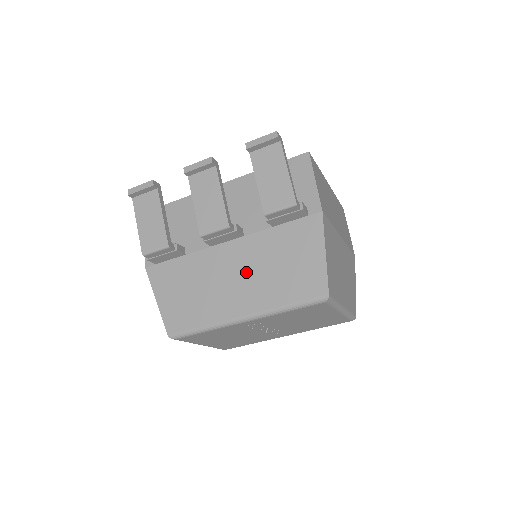
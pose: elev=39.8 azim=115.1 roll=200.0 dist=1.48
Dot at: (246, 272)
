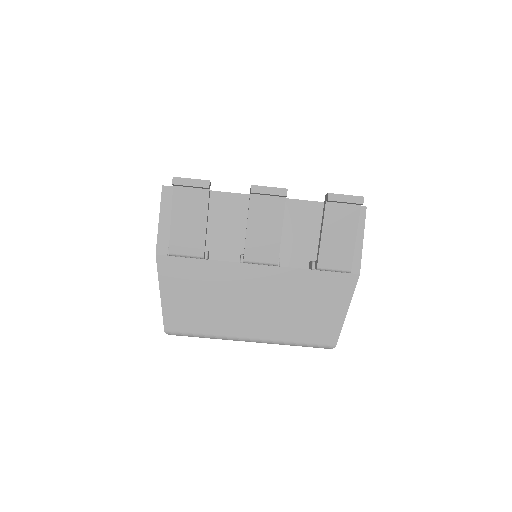
Dot at: (268, 300)
